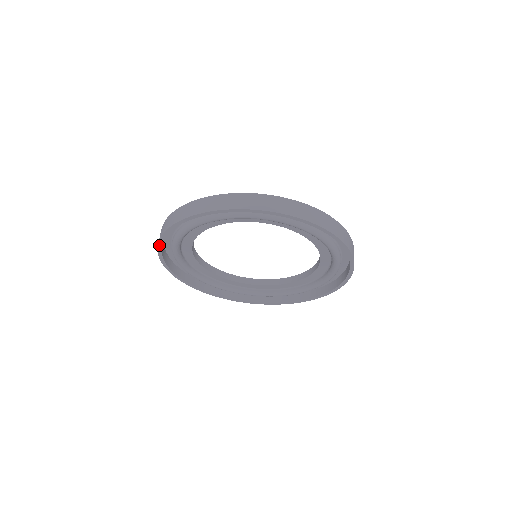
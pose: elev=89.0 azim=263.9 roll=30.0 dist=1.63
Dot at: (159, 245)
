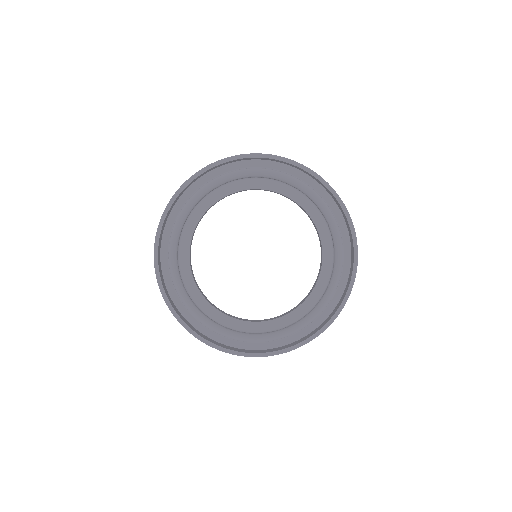
Dot at: (155, 258)
